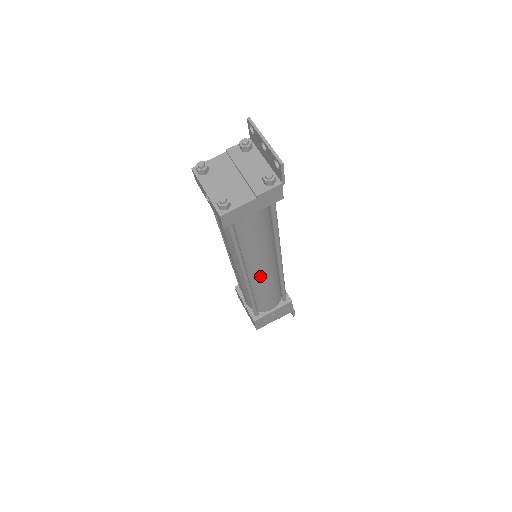
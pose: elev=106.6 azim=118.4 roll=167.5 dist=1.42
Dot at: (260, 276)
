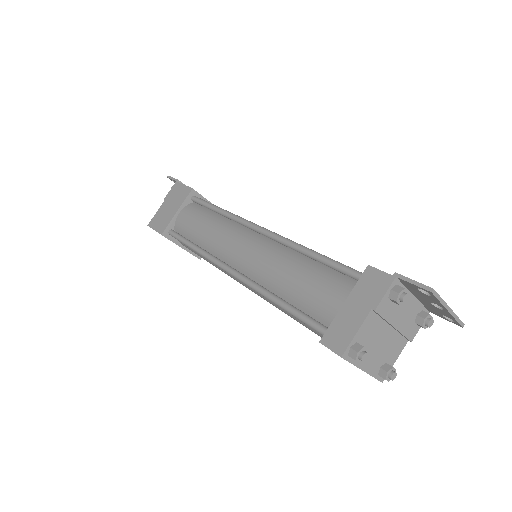
Dot at: occluded
